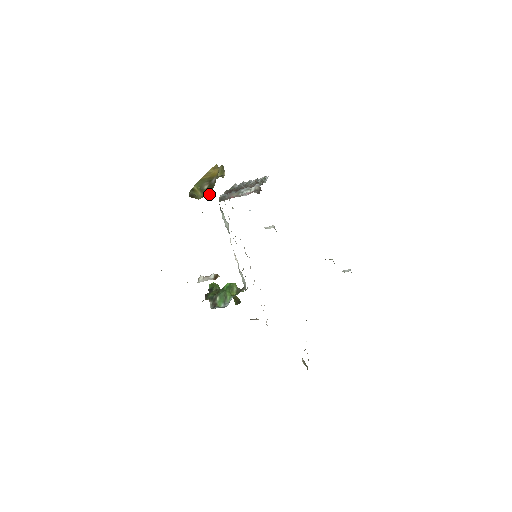
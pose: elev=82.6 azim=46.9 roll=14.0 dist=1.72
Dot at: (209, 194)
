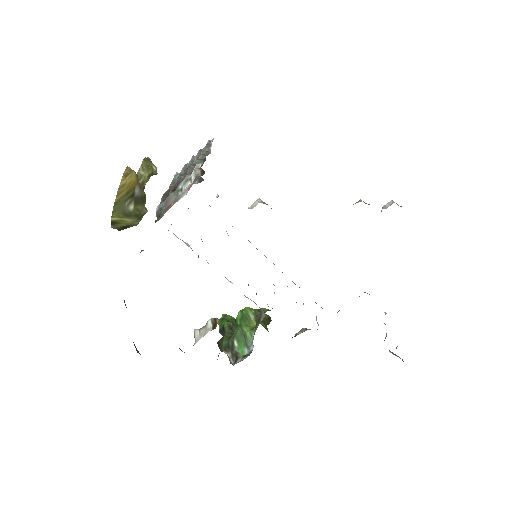
Dot at: (145, 211)
